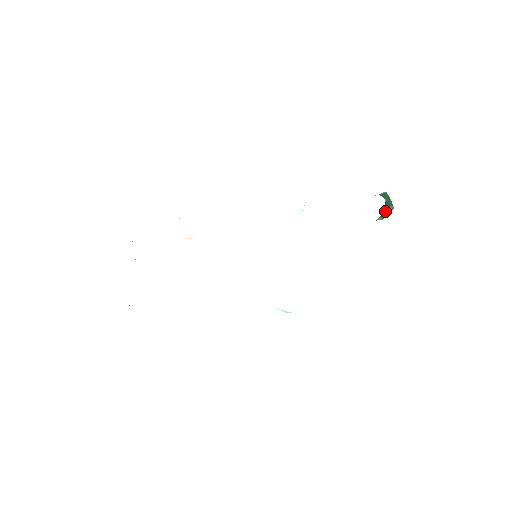
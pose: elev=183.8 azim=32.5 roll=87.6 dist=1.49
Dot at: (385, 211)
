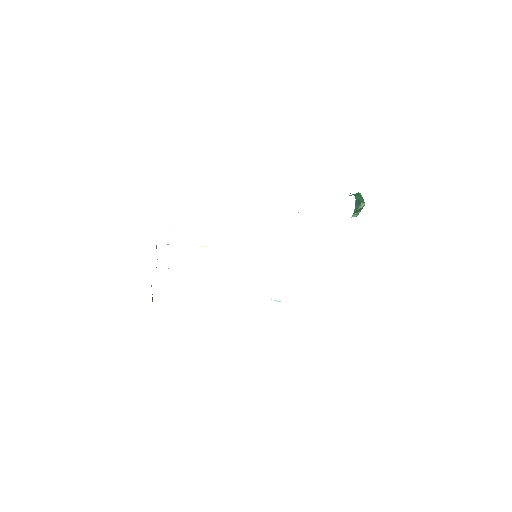
Dot at: (357, 207)
